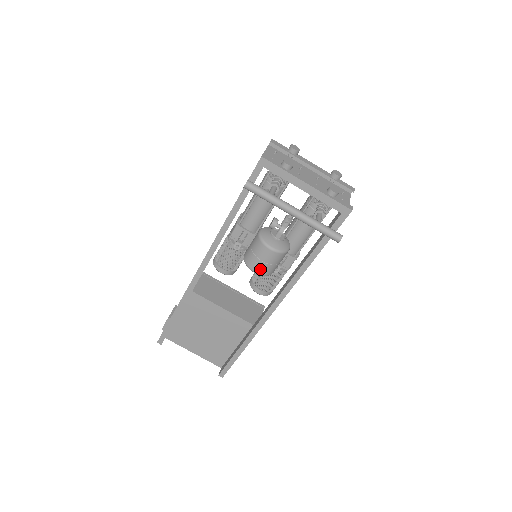
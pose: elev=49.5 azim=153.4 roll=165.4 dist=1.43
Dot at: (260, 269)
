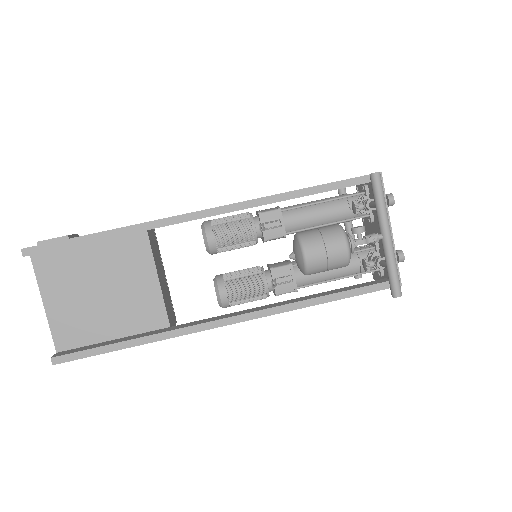
Dot at: (314, 257)
